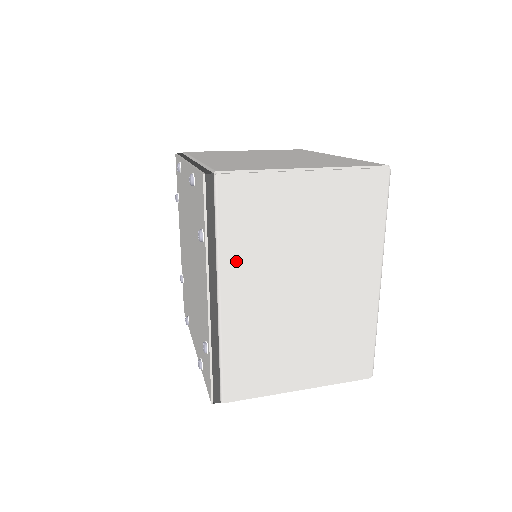
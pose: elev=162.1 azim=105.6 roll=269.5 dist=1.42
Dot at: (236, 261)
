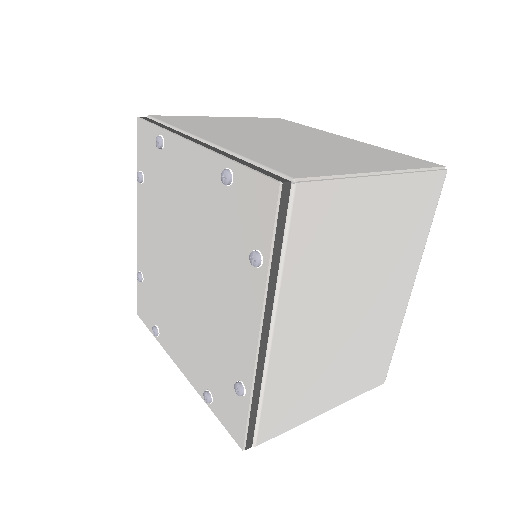
Dot at: (296, 288)
